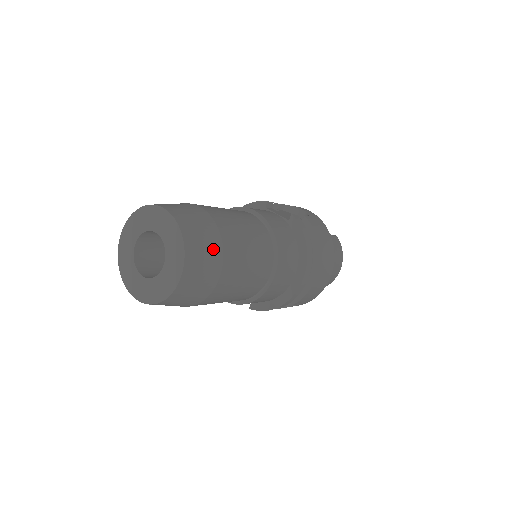
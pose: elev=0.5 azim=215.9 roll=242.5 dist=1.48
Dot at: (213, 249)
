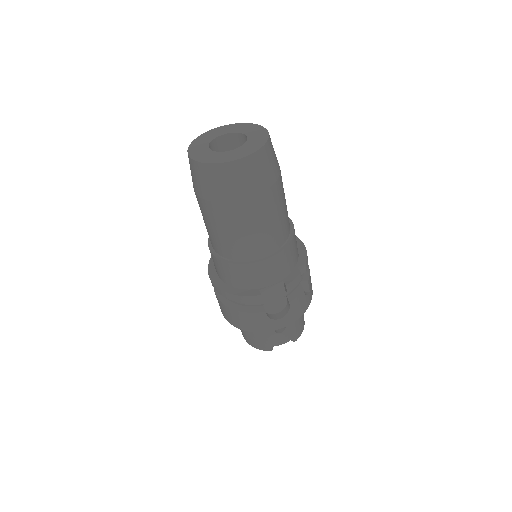
Dot at: occluded
